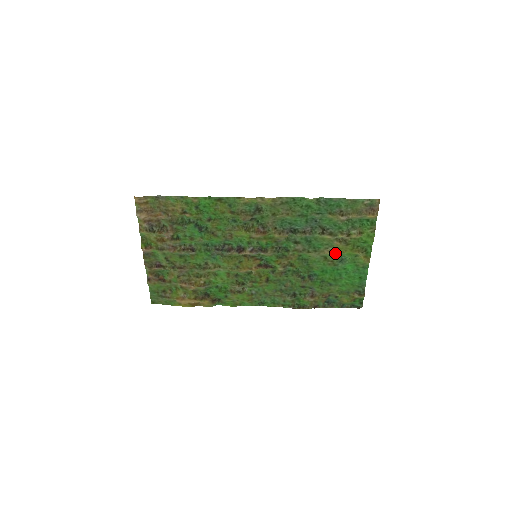
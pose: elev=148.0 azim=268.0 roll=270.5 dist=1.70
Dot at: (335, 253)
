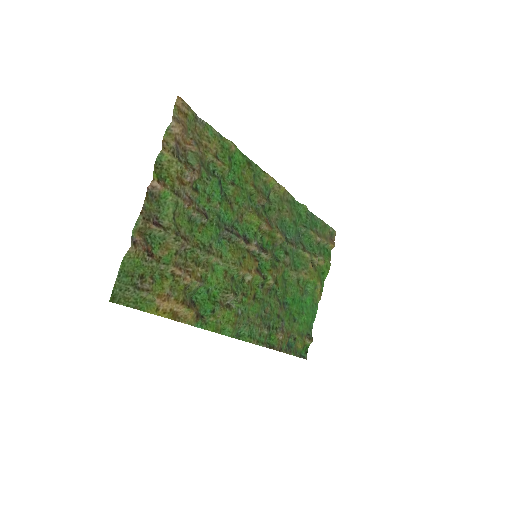
Dot at: (308, 277)
